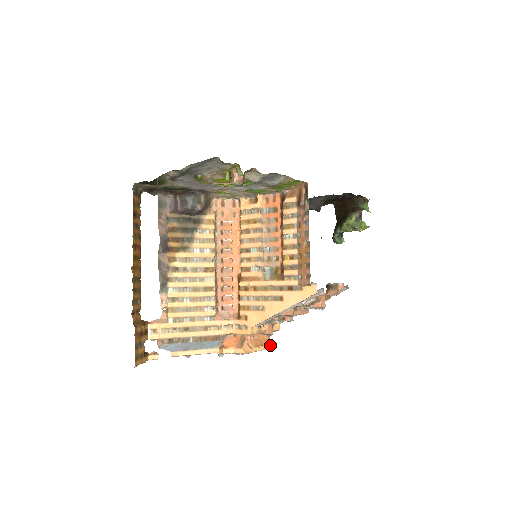
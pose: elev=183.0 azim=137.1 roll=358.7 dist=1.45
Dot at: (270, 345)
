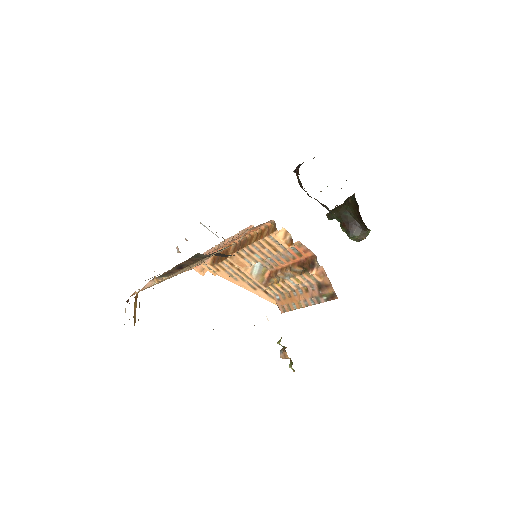
Dot at: occluded
